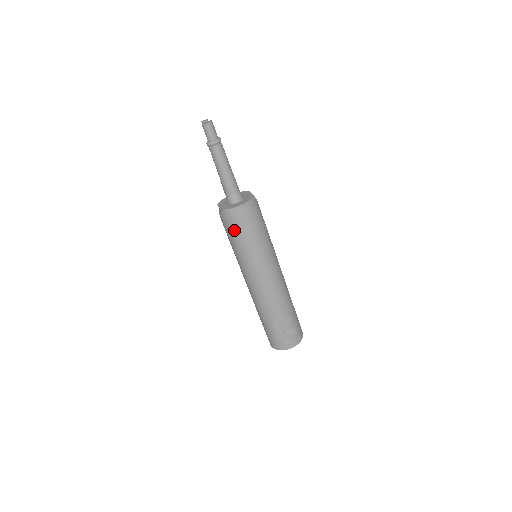
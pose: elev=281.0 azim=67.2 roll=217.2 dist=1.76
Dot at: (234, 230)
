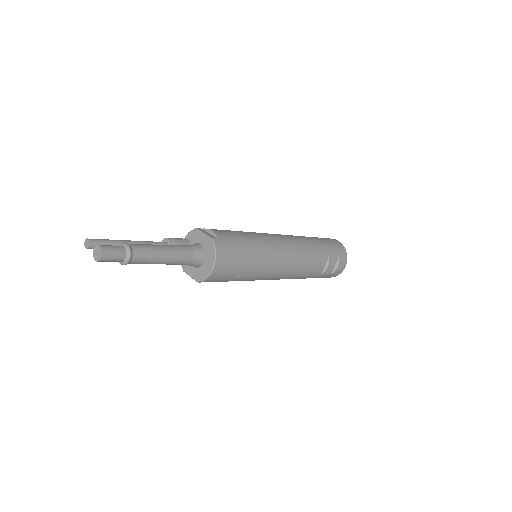
Dot at: (227, 279)
